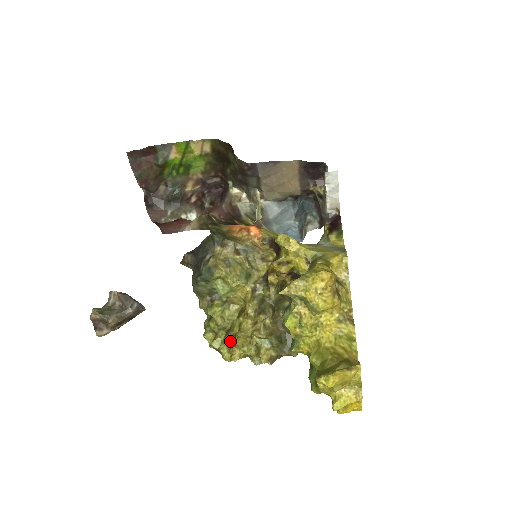
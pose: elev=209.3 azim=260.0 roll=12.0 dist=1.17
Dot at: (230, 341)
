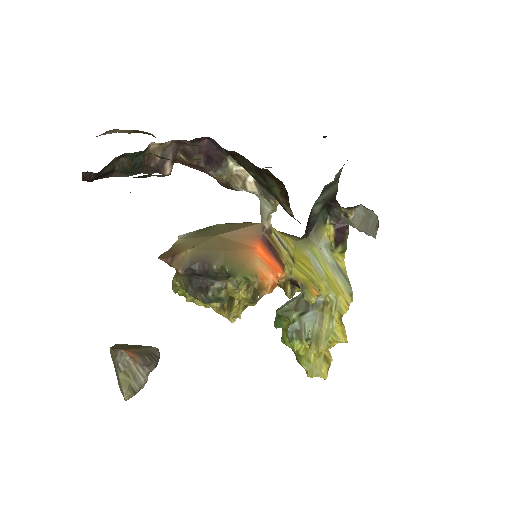
Dot at: (215, 311)
